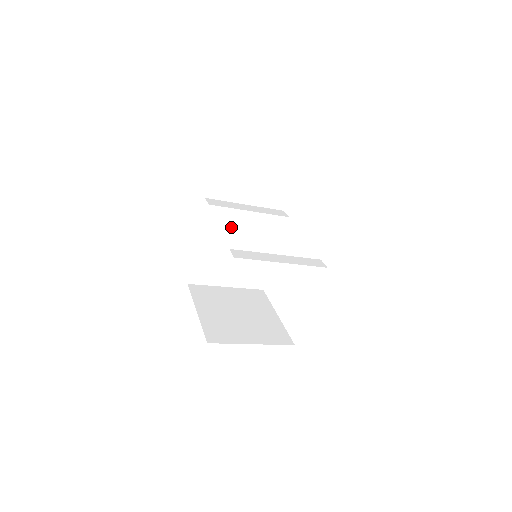
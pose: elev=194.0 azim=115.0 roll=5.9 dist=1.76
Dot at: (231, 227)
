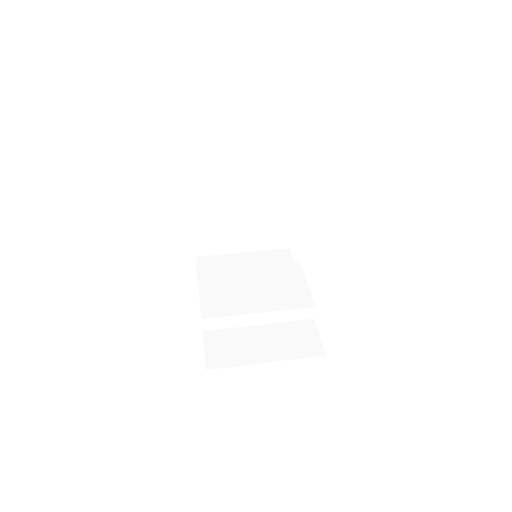
Dot at: occluded
